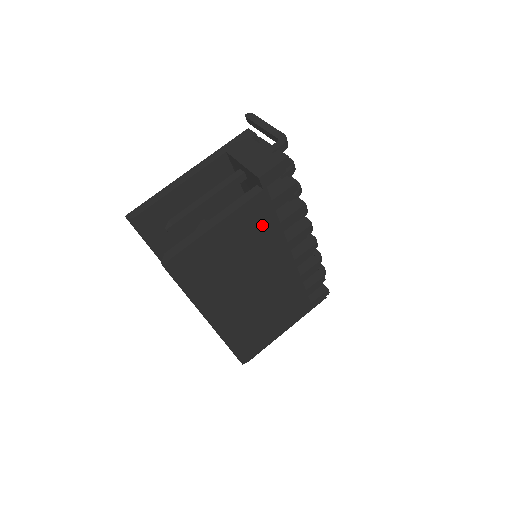
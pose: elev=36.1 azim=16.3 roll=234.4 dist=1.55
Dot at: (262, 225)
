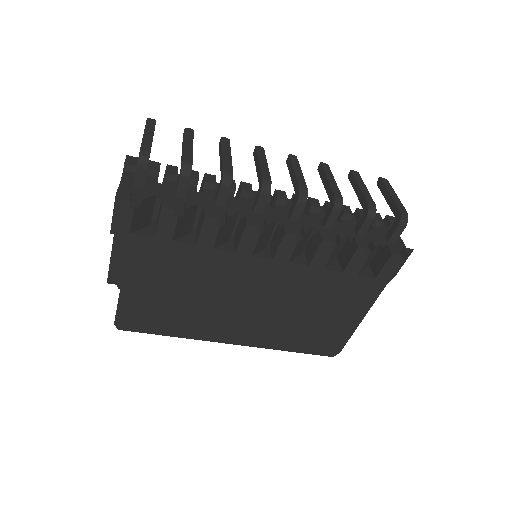
Dot at: (175, 259)
